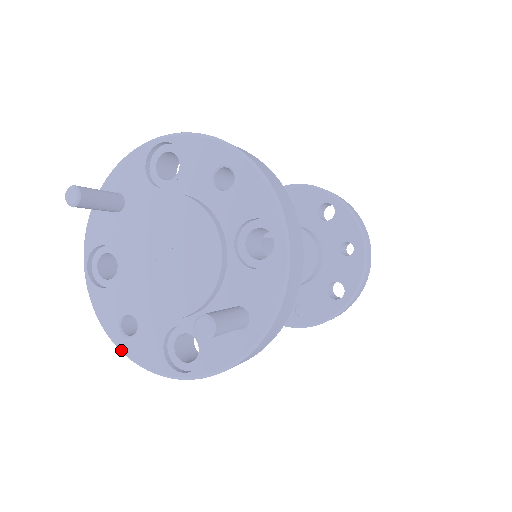
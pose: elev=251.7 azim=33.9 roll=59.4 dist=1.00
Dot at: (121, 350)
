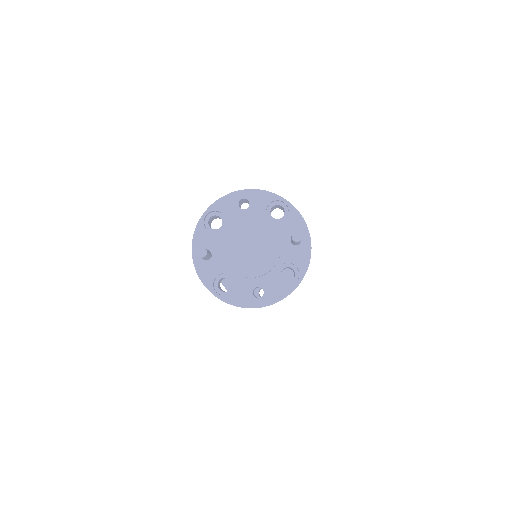
Dot at: (265, 305)
